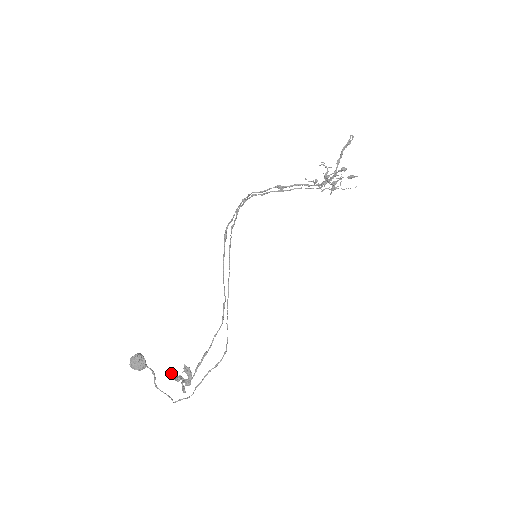
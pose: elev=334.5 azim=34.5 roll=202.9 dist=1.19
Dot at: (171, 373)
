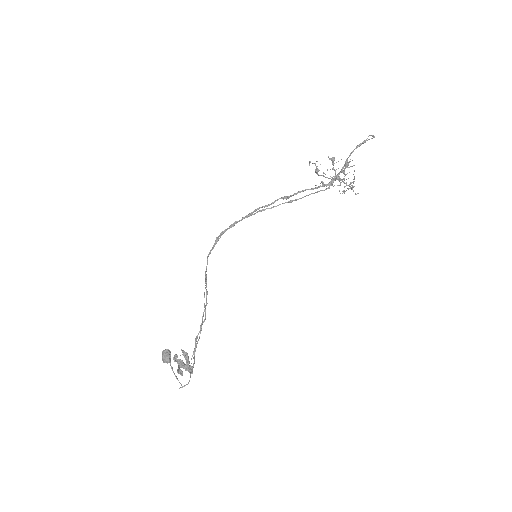
Dot at: (173, 357)
